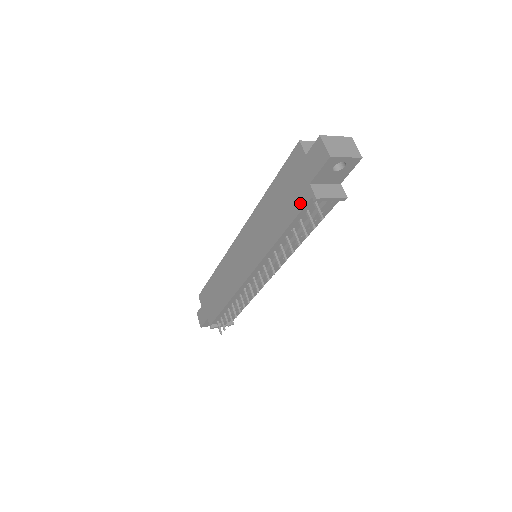
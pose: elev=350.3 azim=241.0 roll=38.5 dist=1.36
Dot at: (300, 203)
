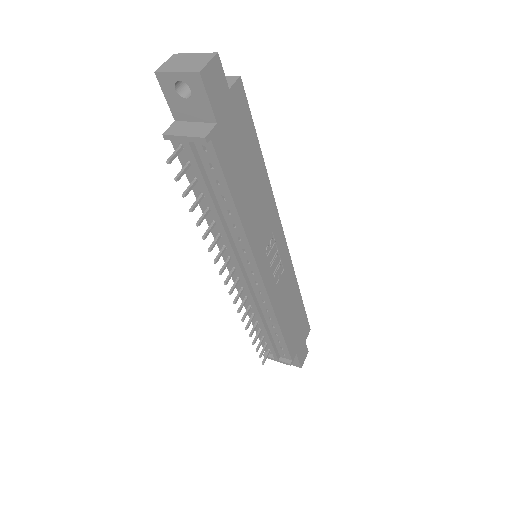
Dot at: occluded
